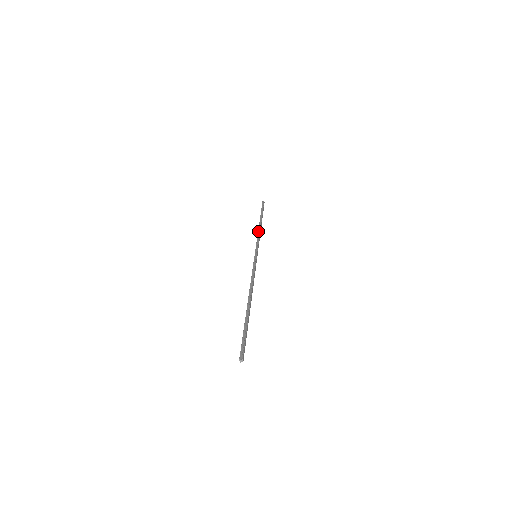
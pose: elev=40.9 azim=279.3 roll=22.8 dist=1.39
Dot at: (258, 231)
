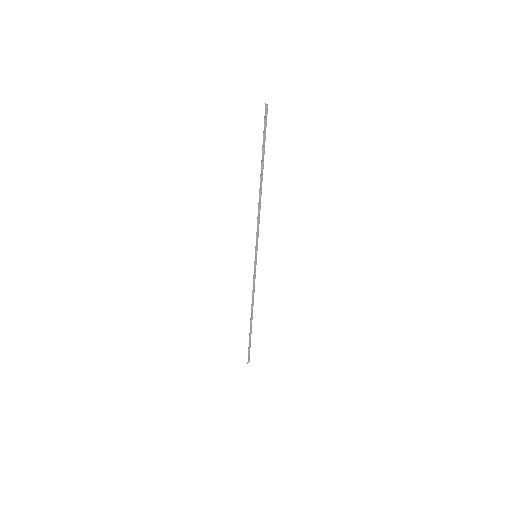
Dot at: (252, 298)
